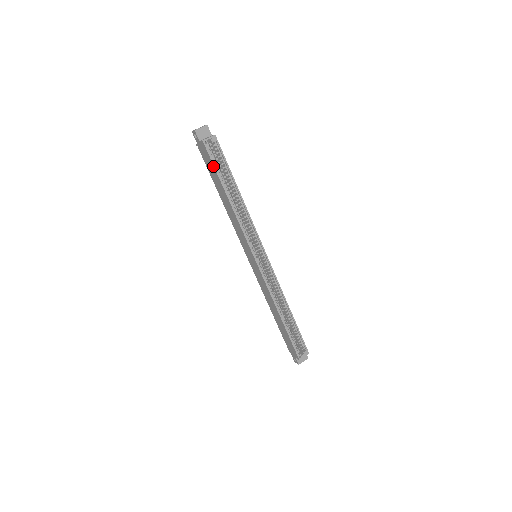
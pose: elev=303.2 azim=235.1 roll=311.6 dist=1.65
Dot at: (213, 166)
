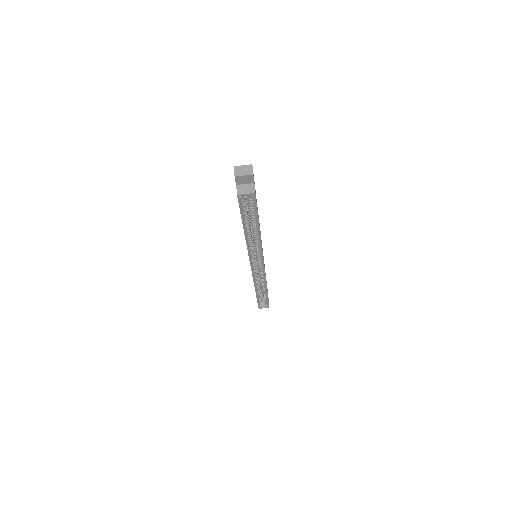
Dot at: (240, 211)
